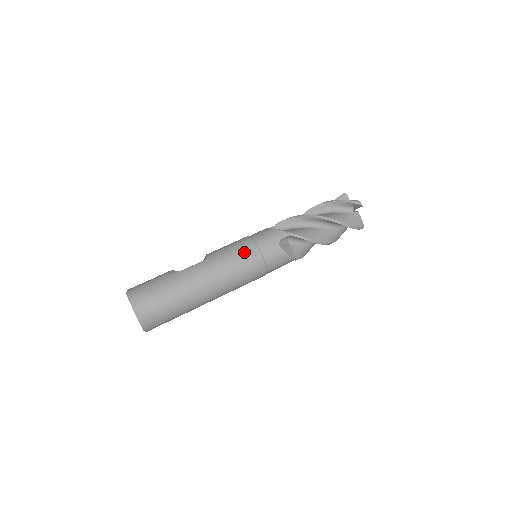
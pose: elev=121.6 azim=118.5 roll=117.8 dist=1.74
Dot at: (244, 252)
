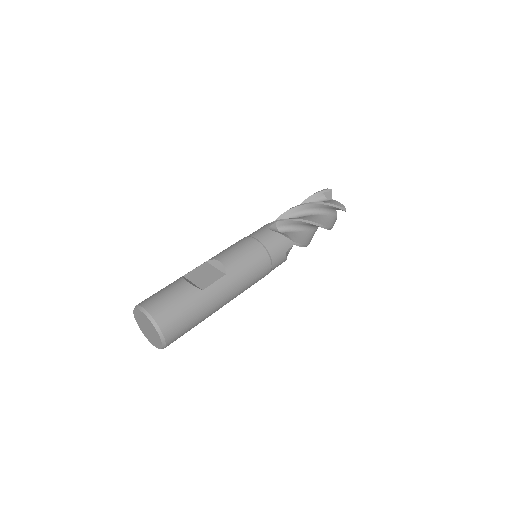
Dot at: (260, 266)
